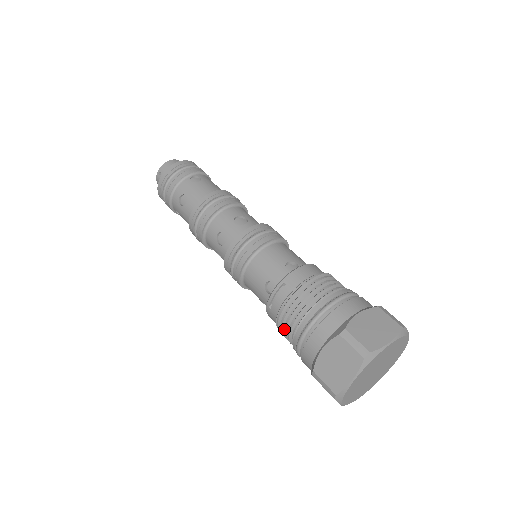
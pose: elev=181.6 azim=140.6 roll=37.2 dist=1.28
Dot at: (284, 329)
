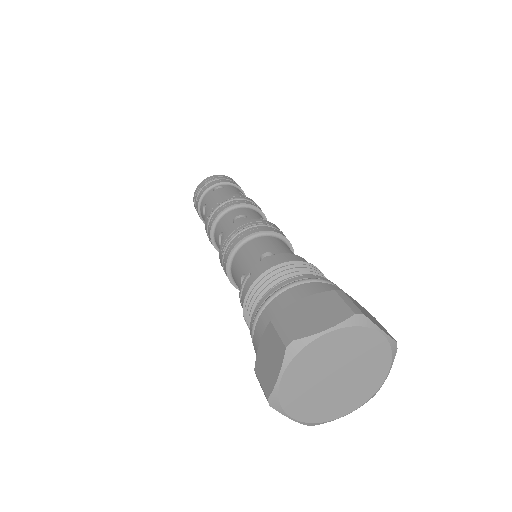
Dot at: occluded
